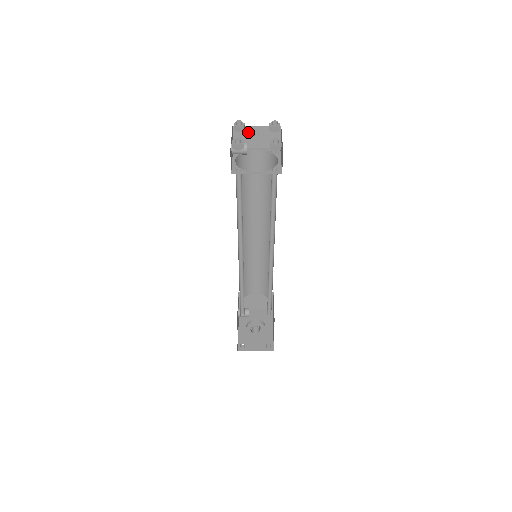
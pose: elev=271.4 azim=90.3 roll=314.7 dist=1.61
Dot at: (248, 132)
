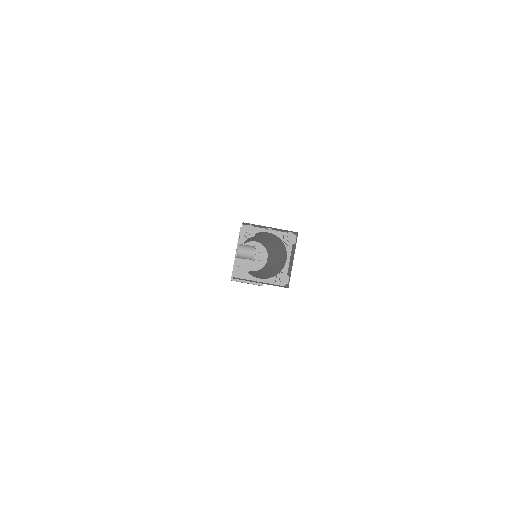
Dot at: (260, 226)
